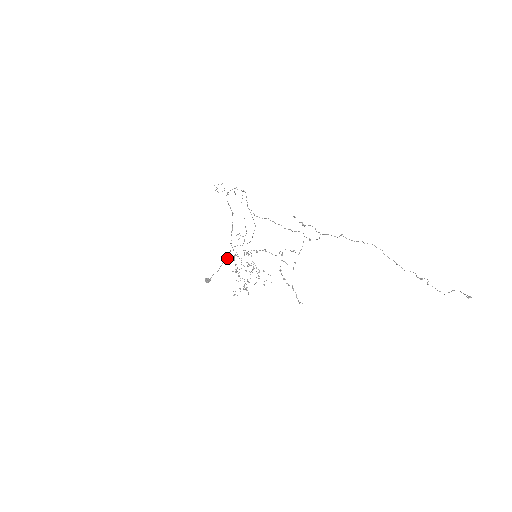
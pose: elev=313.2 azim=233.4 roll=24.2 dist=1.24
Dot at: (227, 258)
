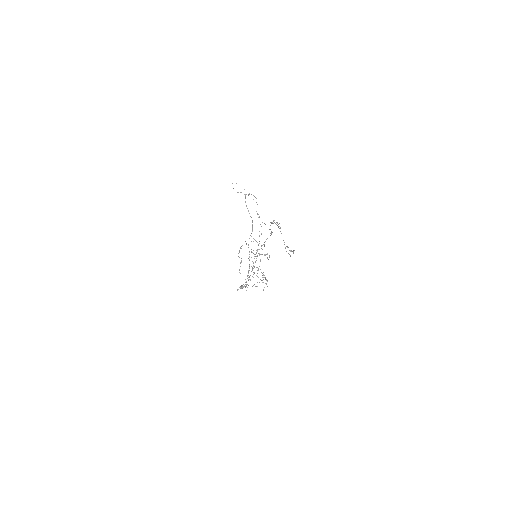
Dot at: occluded
